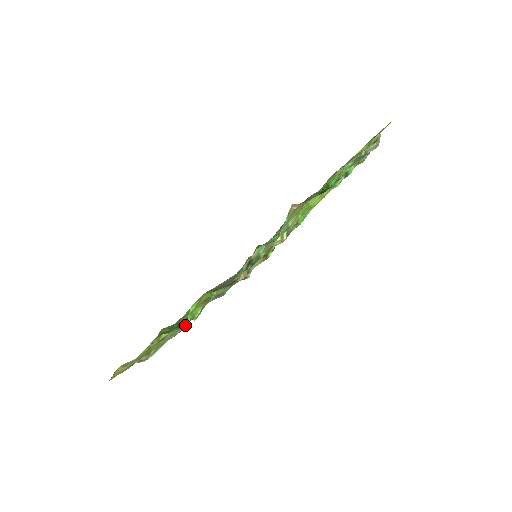
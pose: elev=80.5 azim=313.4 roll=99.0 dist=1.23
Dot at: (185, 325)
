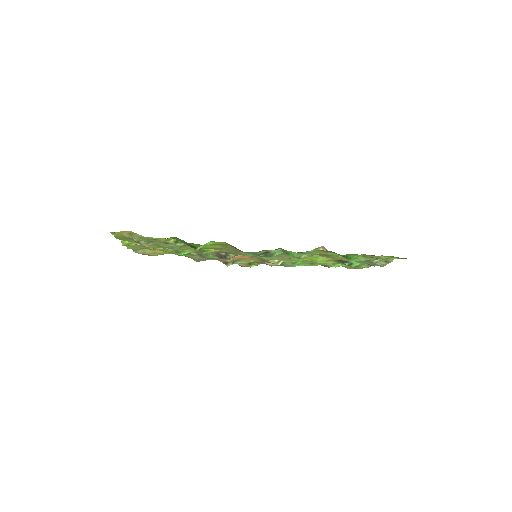
Dot at: (195, 248)
